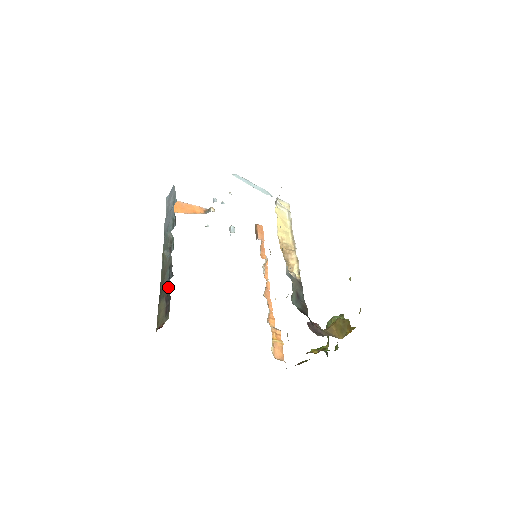
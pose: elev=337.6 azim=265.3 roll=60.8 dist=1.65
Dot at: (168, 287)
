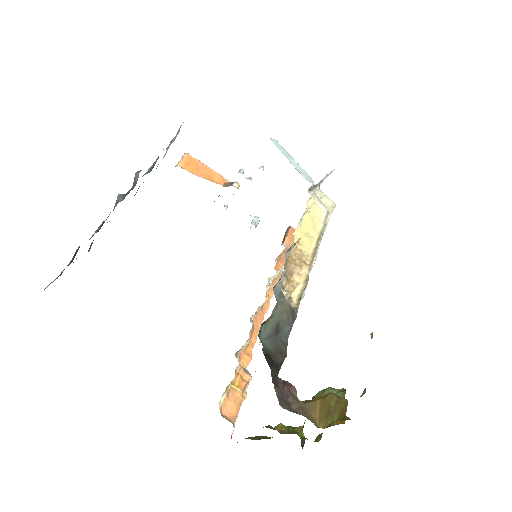
Dot at: occluded
